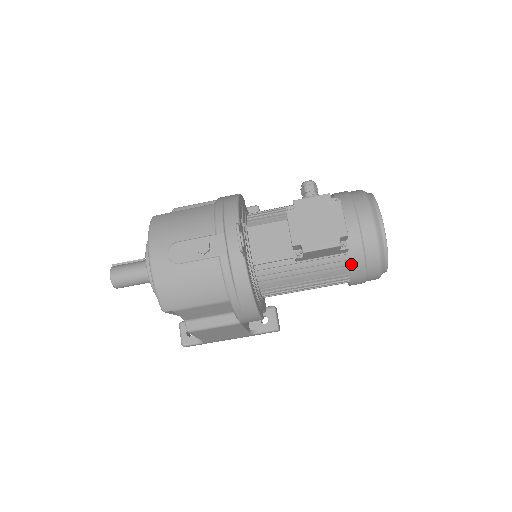
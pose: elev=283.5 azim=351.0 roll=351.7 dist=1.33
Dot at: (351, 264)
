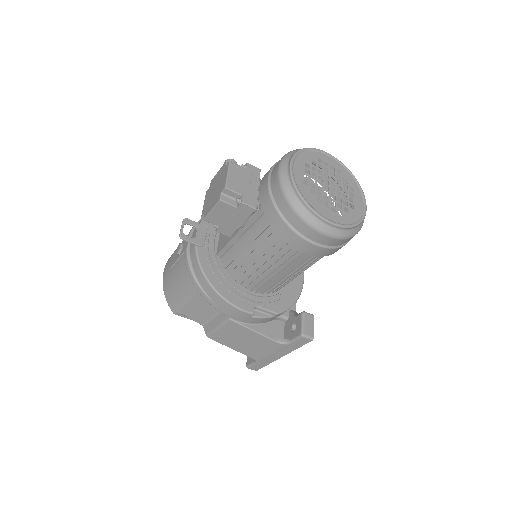
Dot at: (271, 223)
